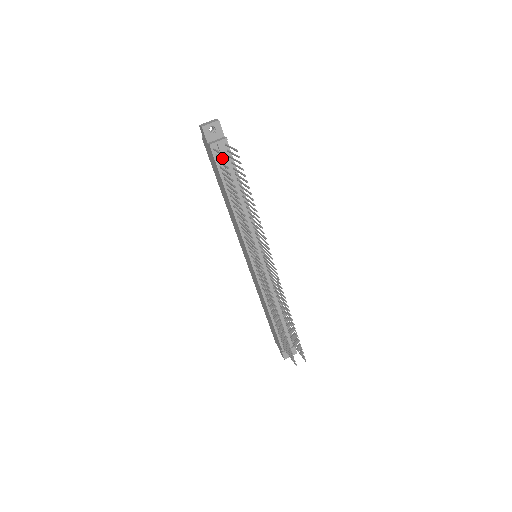
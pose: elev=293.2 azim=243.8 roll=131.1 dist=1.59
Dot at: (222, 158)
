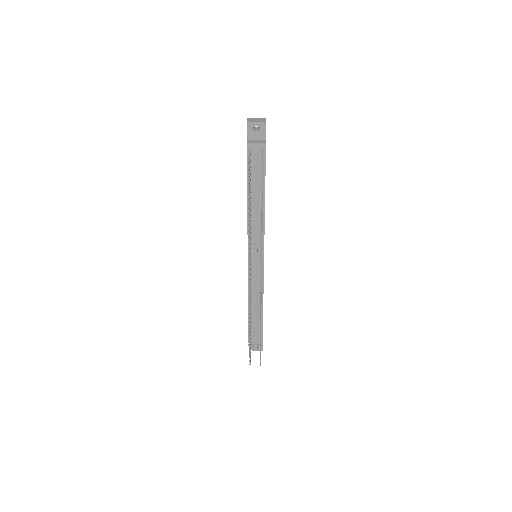
Dot at: occluded
